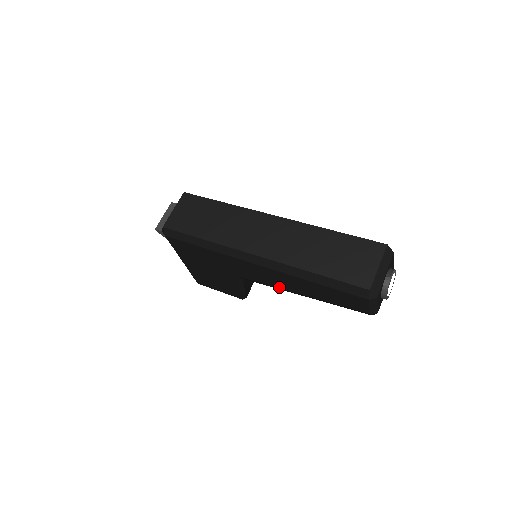
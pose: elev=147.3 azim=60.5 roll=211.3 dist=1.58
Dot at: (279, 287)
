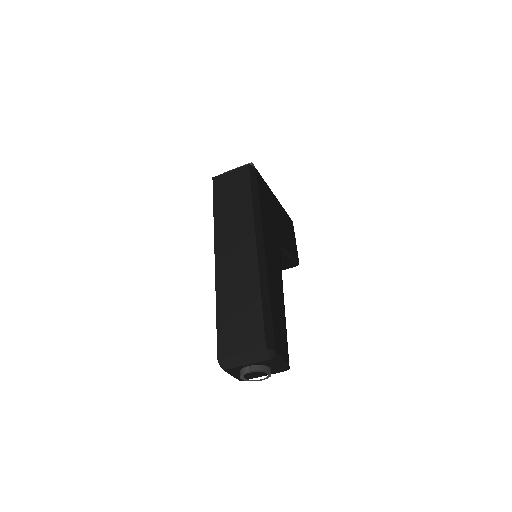
Dot at: occluded
